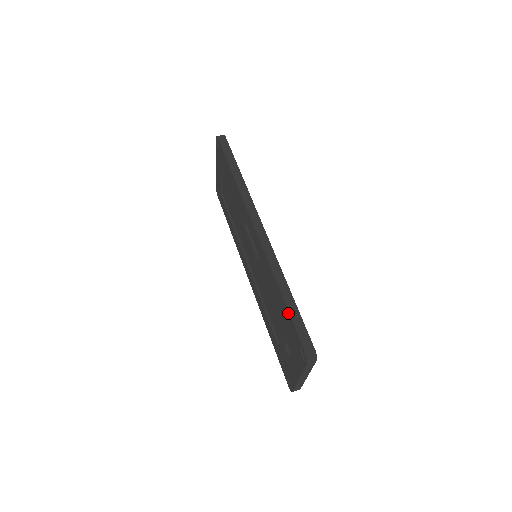
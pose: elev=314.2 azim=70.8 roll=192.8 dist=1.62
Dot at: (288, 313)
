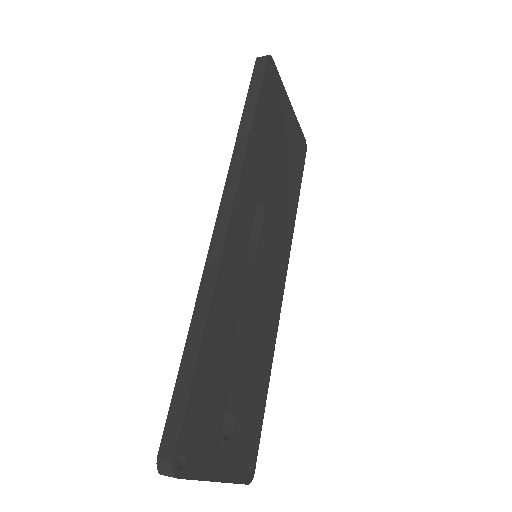
Dot at: (180, 374)
